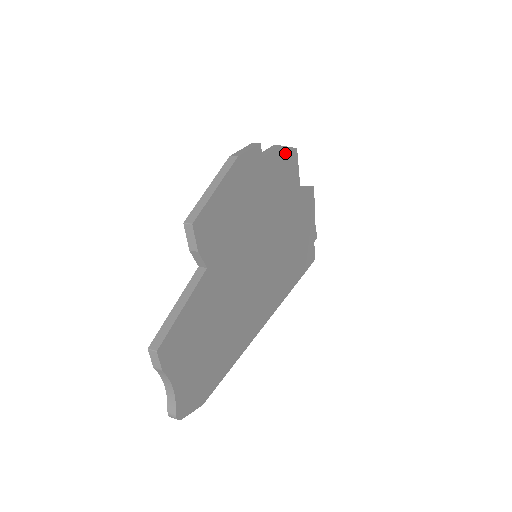
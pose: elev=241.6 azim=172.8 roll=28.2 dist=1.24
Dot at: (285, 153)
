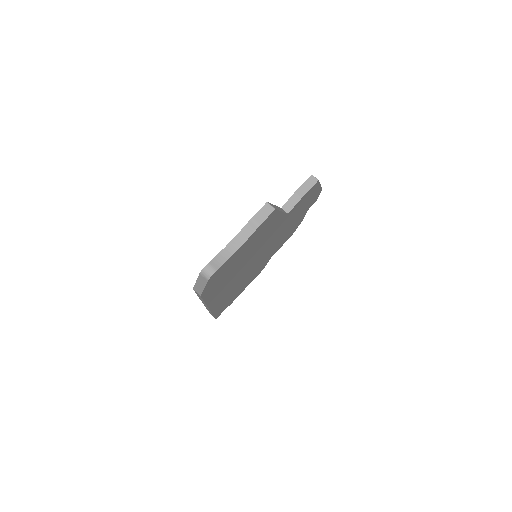
Dot at: occluded
